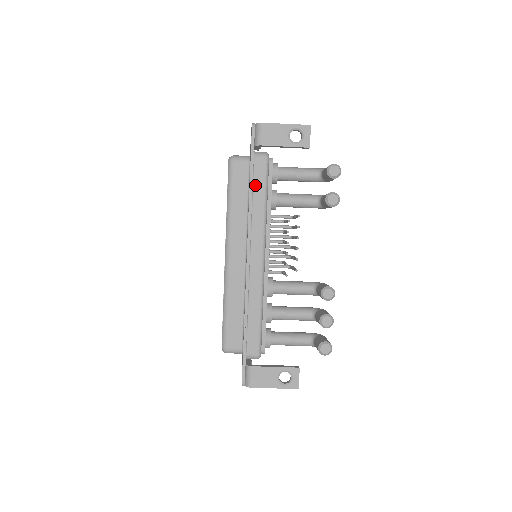
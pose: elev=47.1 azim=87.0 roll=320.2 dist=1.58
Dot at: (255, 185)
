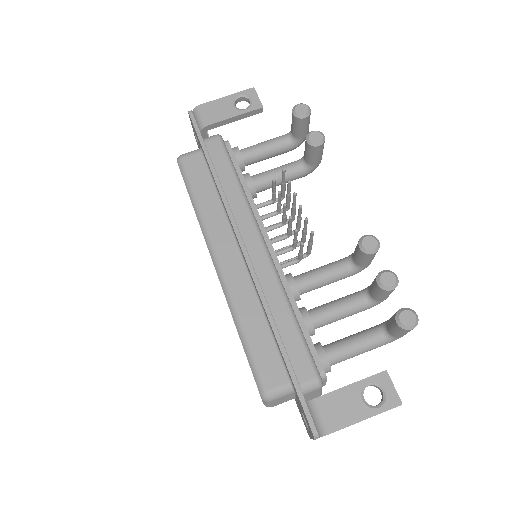
Dot at: (217, 169)
